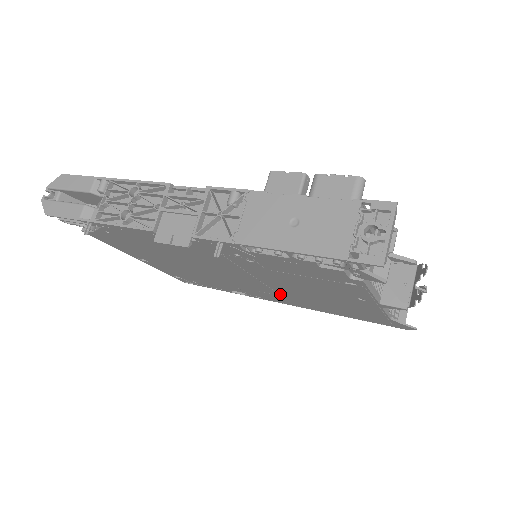
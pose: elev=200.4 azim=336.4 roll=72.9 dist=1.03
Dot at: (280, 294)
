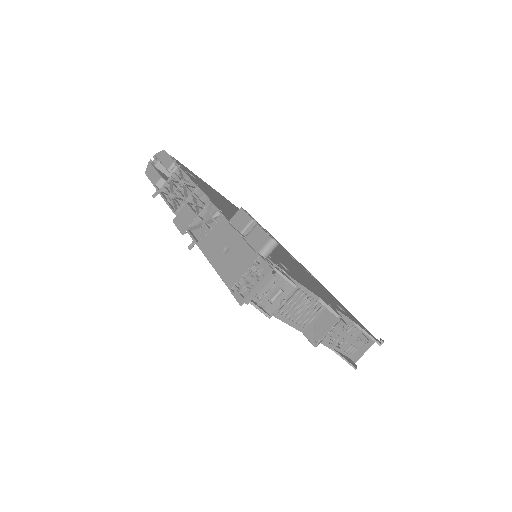
Dot at: occluded
